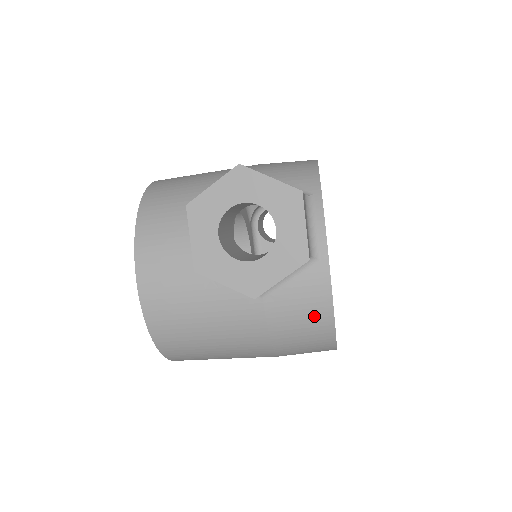
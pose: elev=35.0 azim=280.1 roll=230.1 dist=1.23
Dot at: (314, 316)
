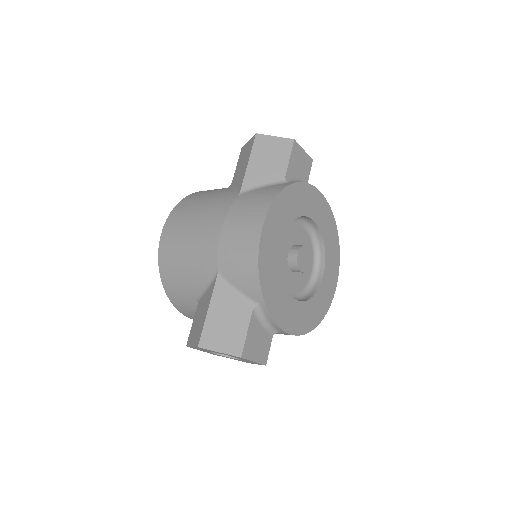
Dot at: occluded
